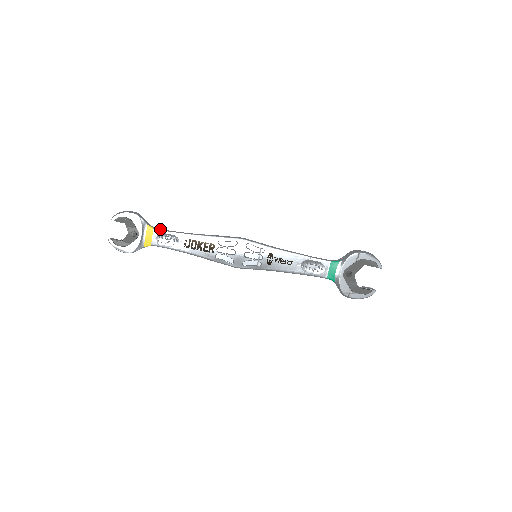
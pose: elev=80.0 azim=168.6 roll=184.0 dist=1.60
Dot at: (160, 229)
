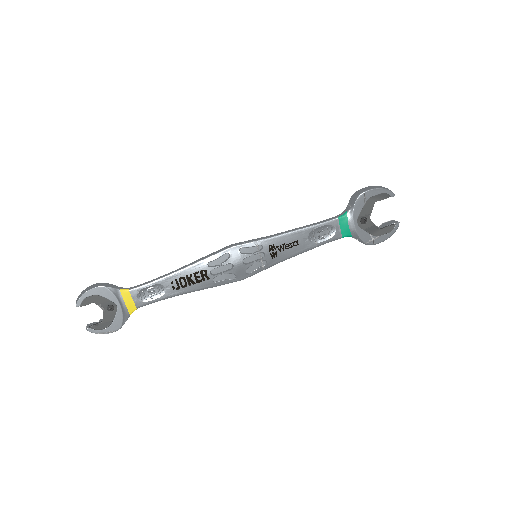
Dot at: (136, 286)
